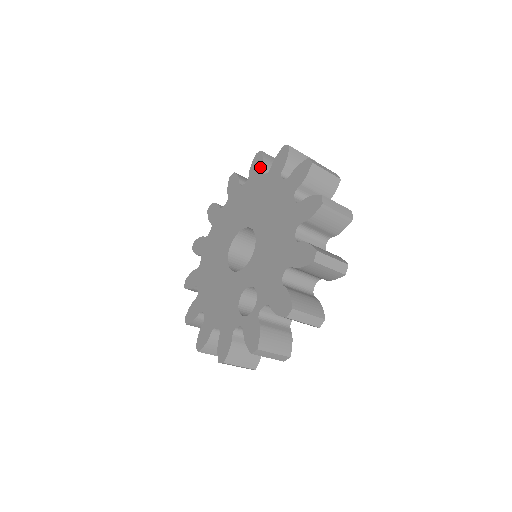
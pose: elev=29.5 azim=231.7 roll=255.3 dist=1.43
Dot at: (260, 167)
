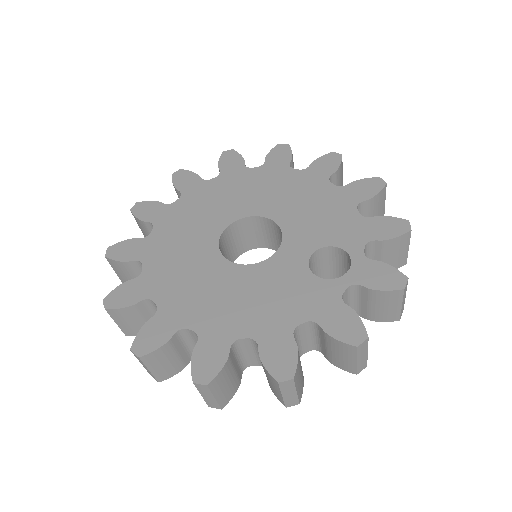
Dot at: (197, 177)
